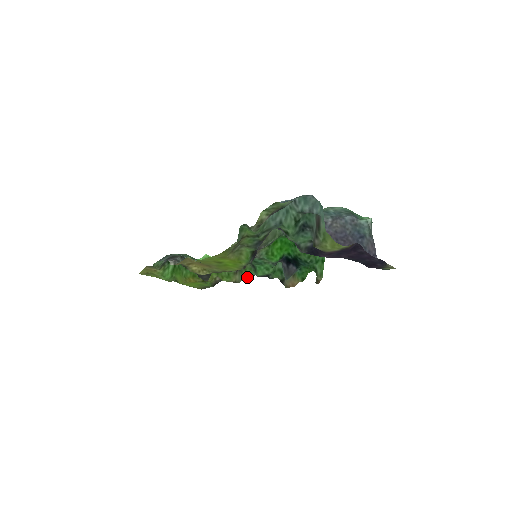
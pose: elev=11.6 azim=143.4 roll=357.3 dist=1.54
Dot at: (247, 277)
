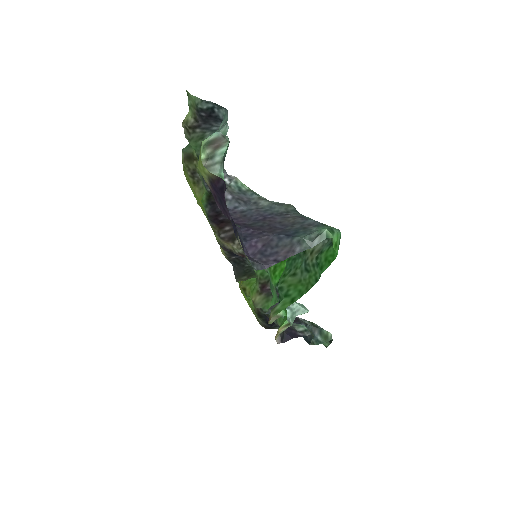
Dot at: occluded
